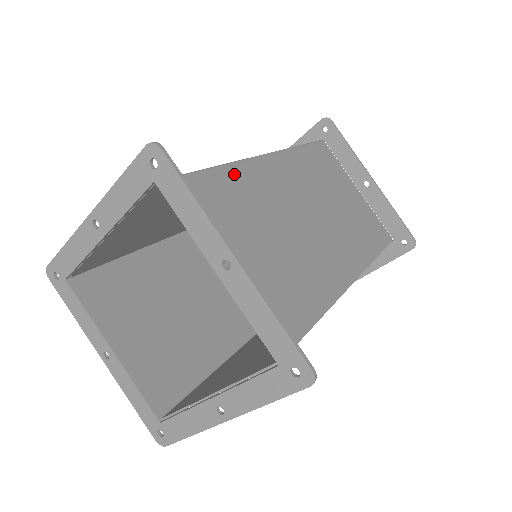
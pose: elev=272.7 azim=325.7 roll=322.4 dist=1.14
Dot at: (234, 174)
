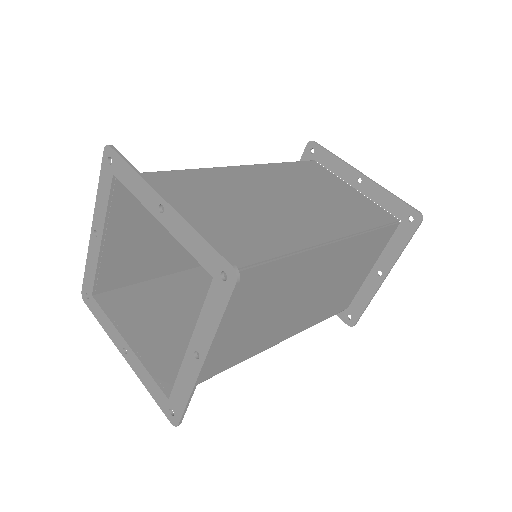
Dot at: (198, 174)
